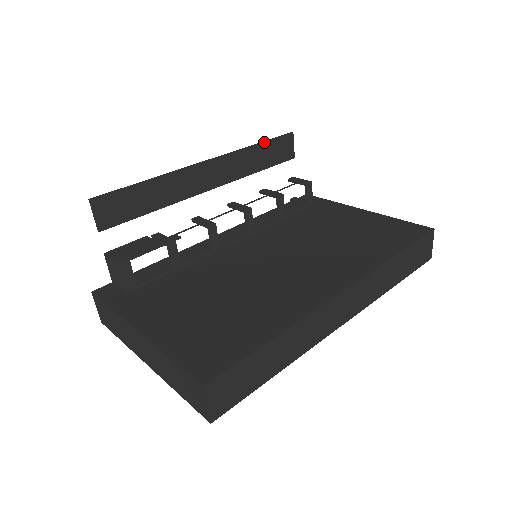
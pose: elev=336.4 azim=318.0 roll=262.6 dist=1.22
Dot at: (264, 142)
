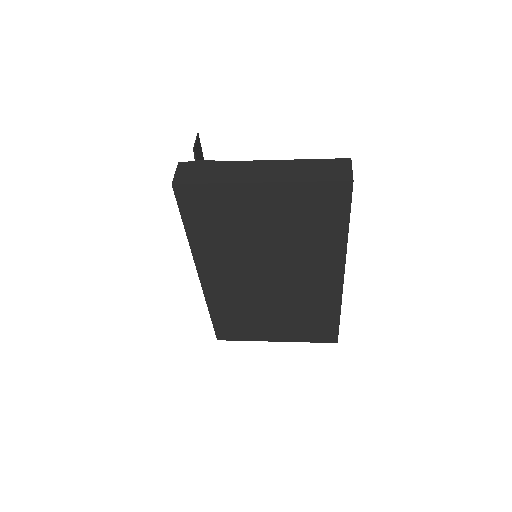
Dot at: occluded
